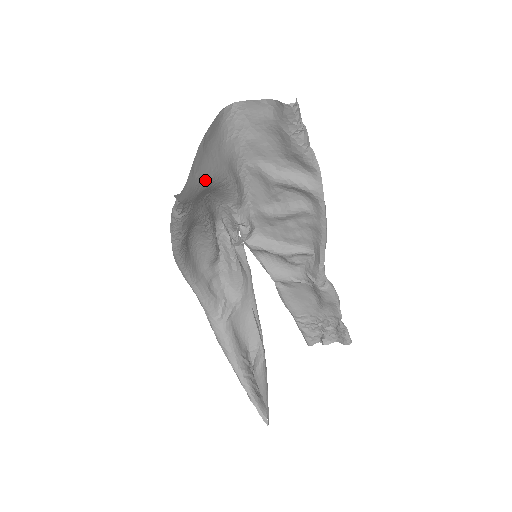
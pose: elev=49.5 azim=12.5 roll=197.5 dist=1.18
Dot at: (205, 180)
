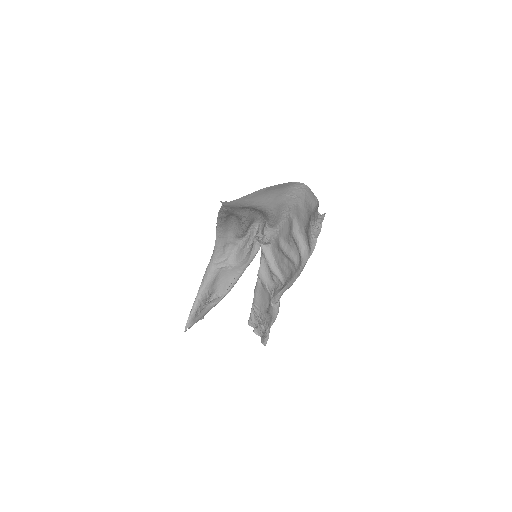
Dot at: (252, 204)
